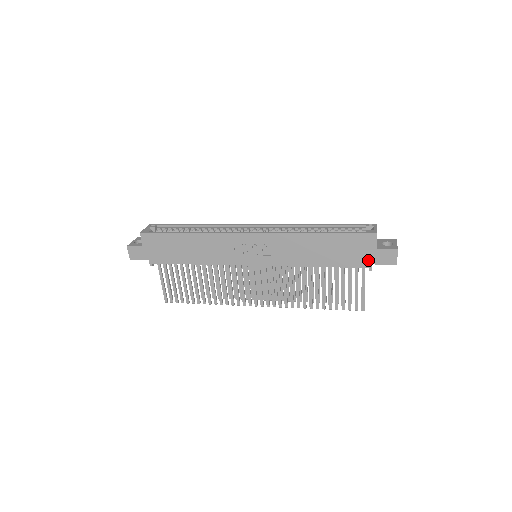
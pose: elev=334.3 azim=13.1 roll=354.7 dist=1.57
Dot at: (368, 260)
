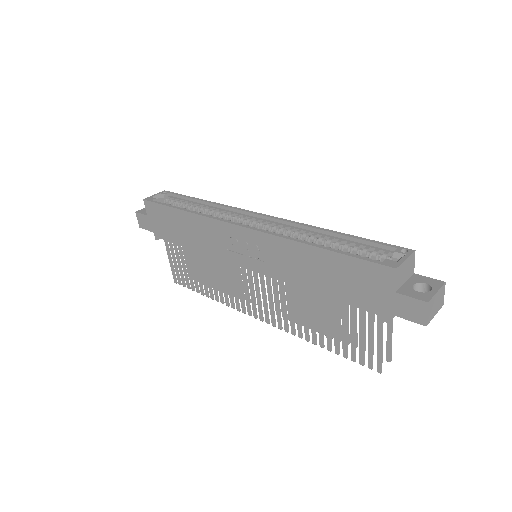
Dot at: (383, 305)
